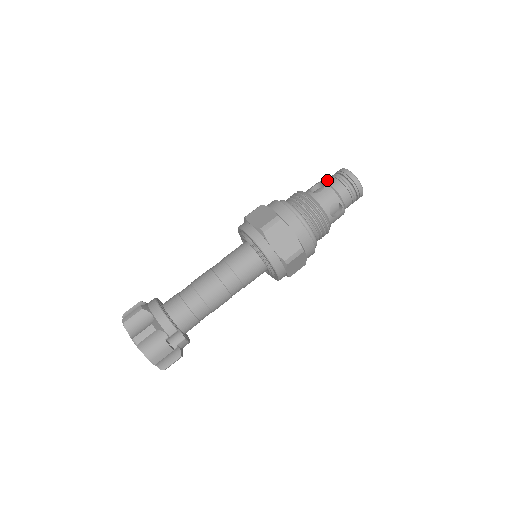
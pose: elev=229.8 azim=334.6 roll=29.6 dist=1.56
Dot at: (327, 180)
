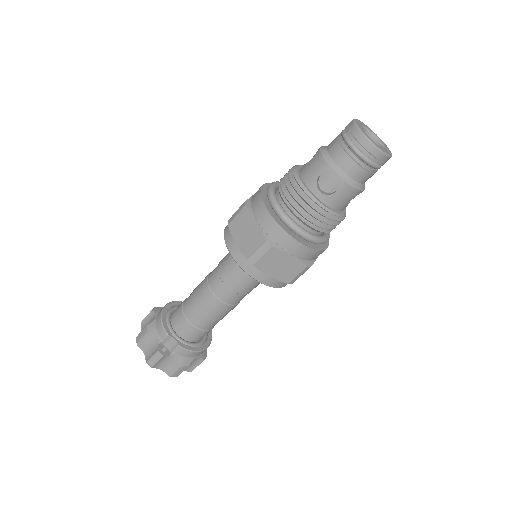
Dot at: occluded
